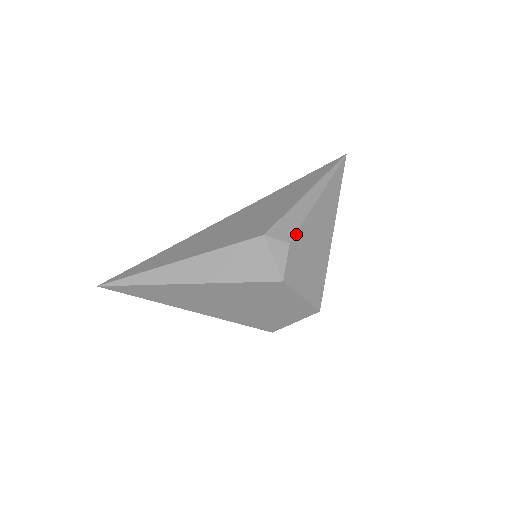
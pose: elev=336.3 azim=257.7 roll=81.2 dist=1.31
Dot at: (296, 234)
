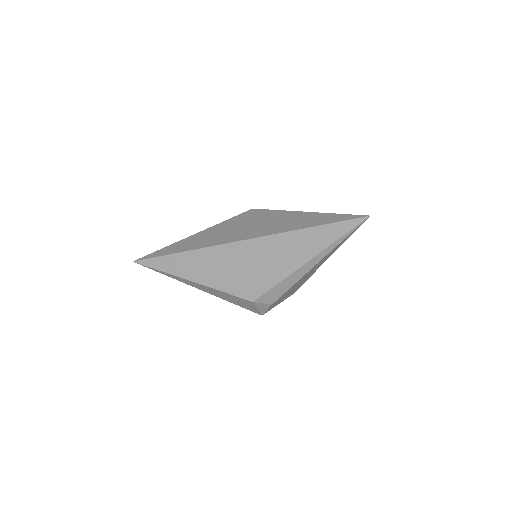
Dot at: (280, 297)
